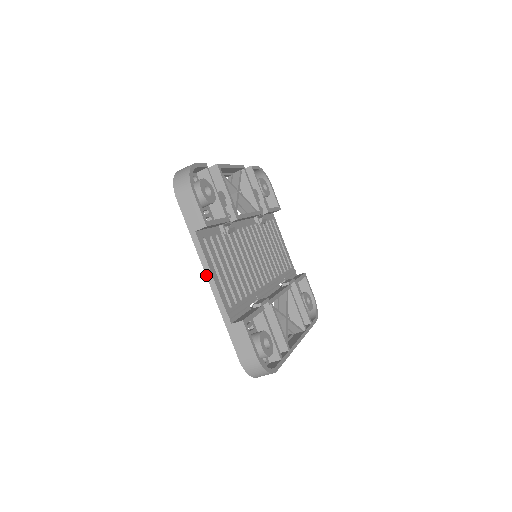
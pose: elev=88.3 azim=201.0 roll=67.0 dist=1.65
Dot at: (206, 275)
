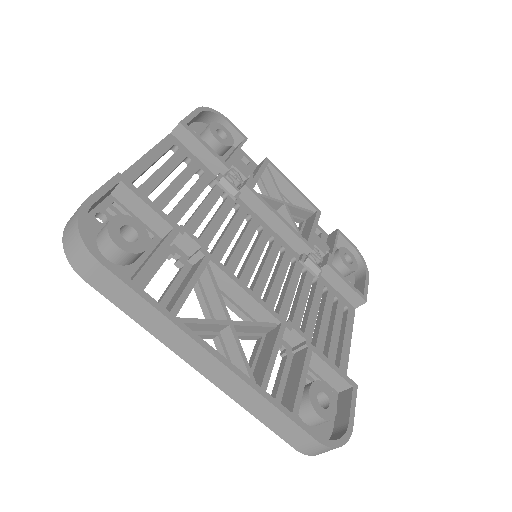
Dot at: occluded
